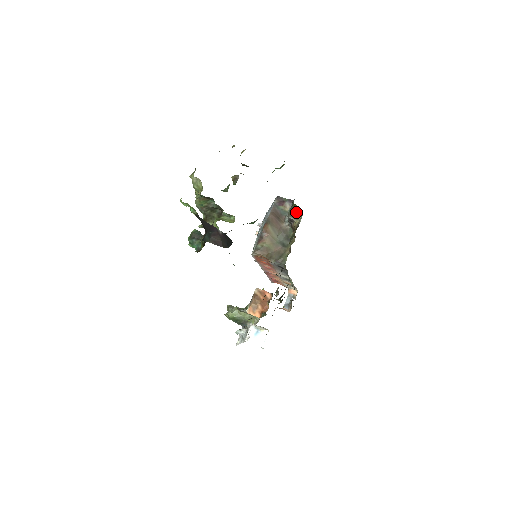
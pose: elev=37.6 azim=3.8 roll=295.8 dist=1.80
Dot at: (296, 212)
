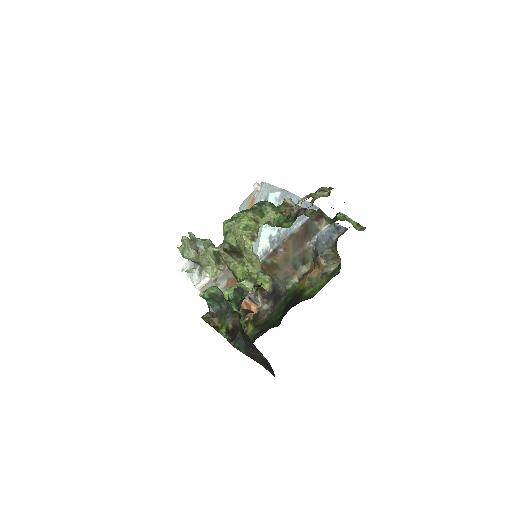
Dot at: (333, 258)
